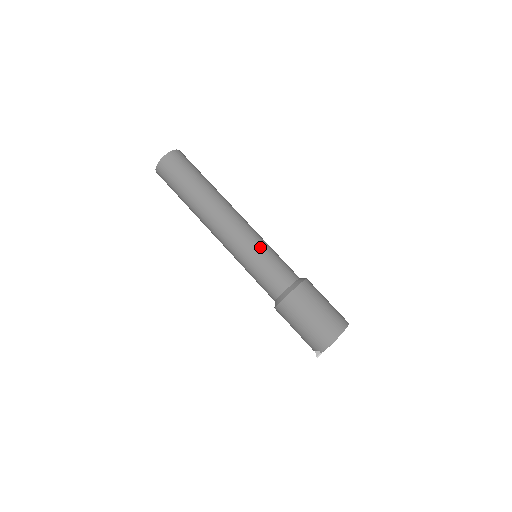
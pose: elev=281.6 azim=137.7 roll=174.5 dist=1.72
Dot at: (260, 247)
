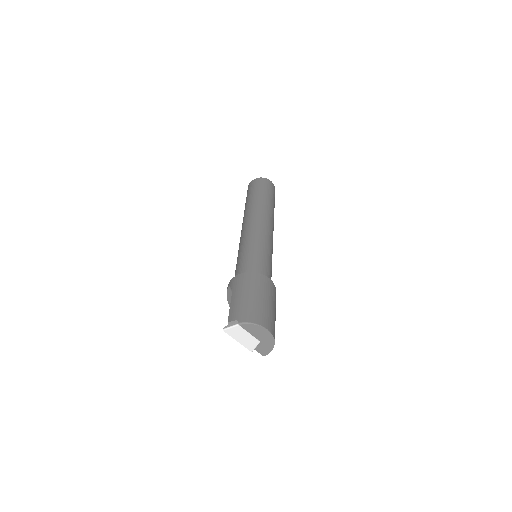
Dot at: (271, 251)
